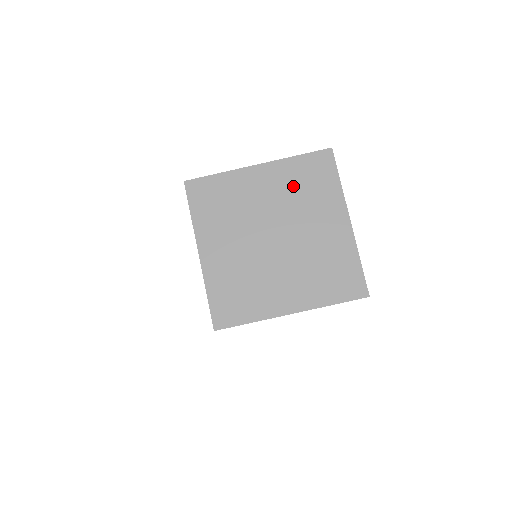
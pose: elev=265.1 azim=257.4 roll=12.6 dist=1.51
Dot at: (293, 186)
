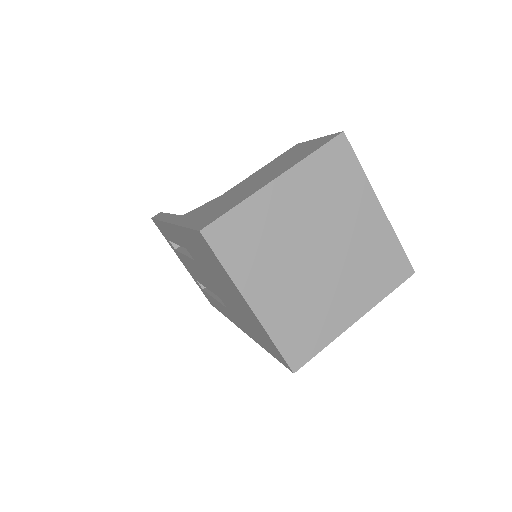
Dot at: (319, 190)
